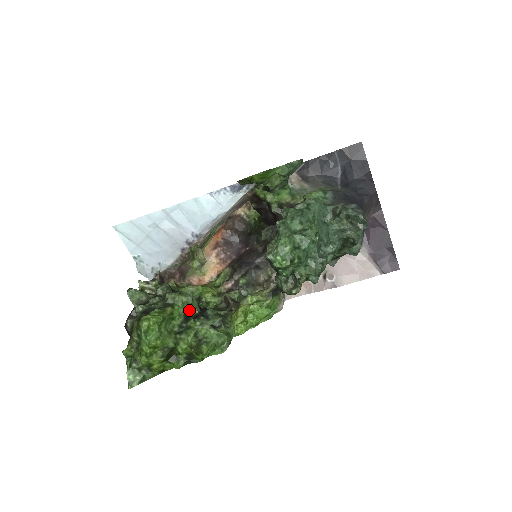
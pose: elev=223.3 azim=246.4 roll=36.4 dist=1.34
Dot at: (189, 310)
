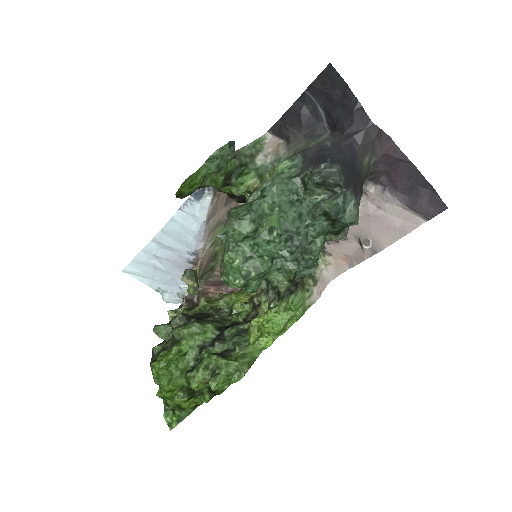
Dot at: (202, 339)
